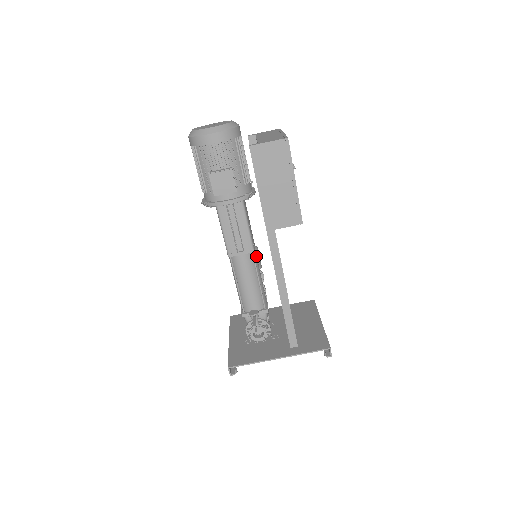
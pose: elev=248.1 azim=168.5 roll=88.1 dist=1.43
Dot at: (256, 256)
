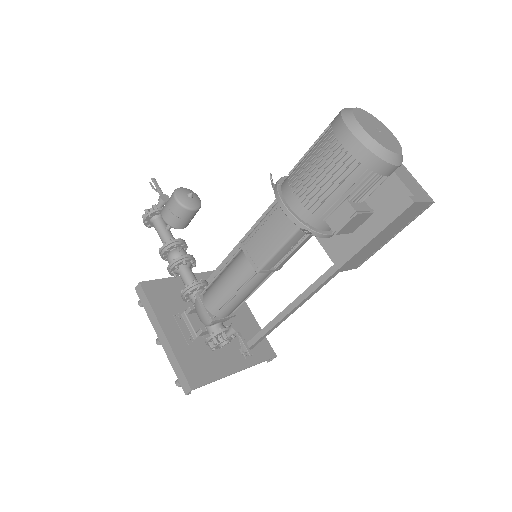
Dot at: occluded
